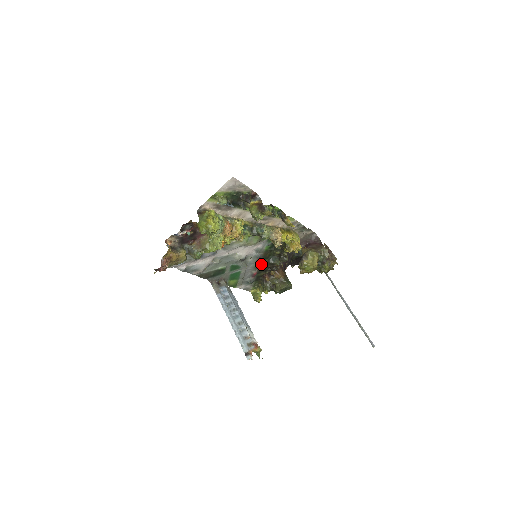
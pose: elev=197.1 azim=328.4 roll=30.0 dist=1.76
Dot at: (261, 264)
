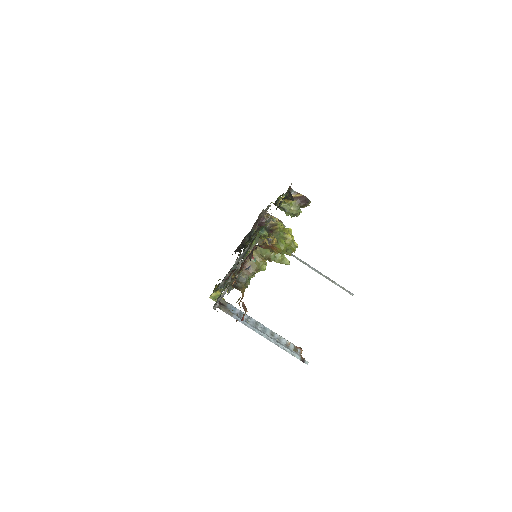
Dot at: occluded
